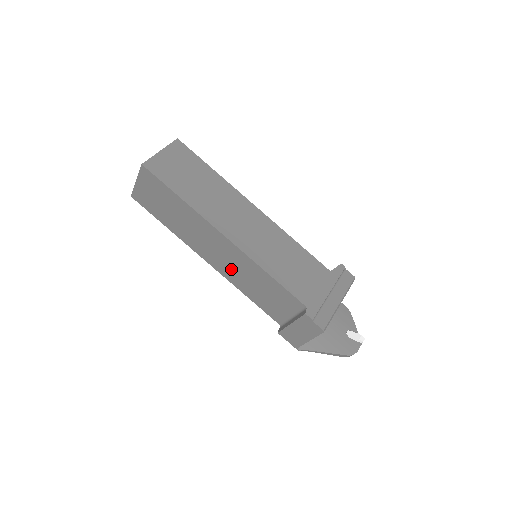
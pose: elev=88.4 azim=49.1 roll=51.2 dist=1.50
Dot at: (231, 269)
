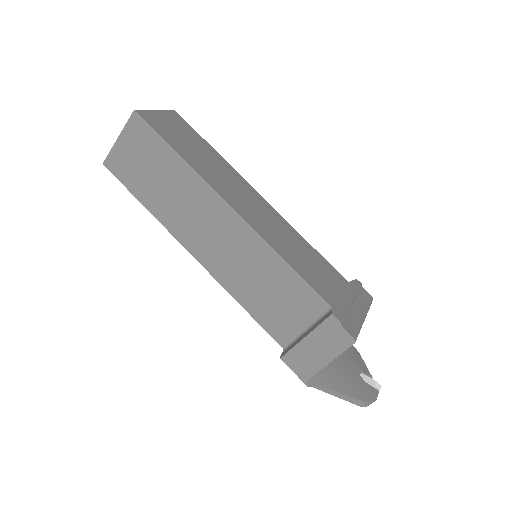
Dot at: (227, 261)
